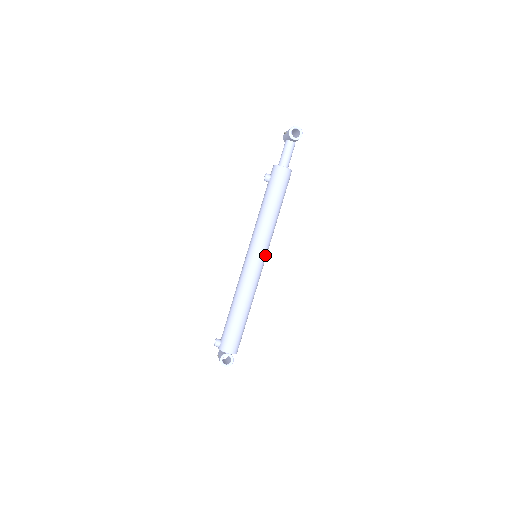
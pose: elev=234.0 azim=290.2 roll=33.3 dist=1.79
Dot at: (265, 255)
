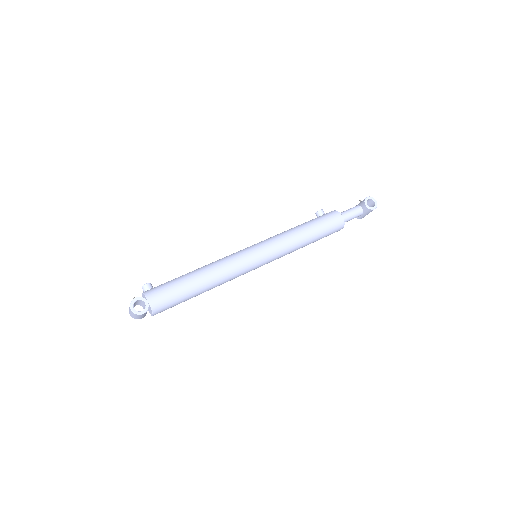
Dot at: (266, 260)
